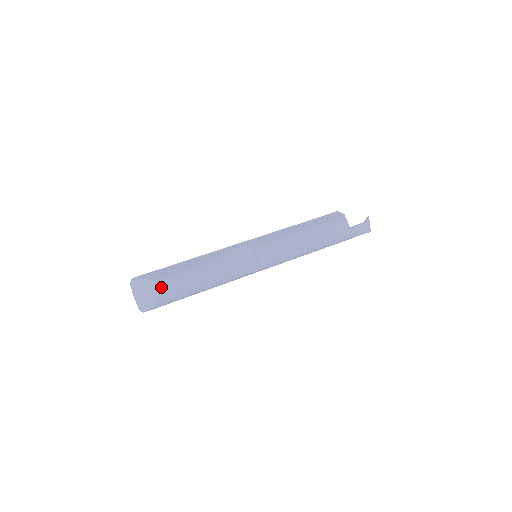
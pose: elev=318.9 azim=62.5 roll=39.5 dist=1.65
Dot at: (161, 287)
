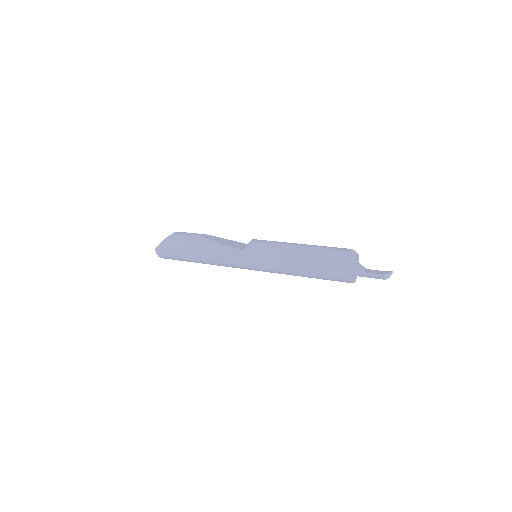
Dot at: (176, 232)
